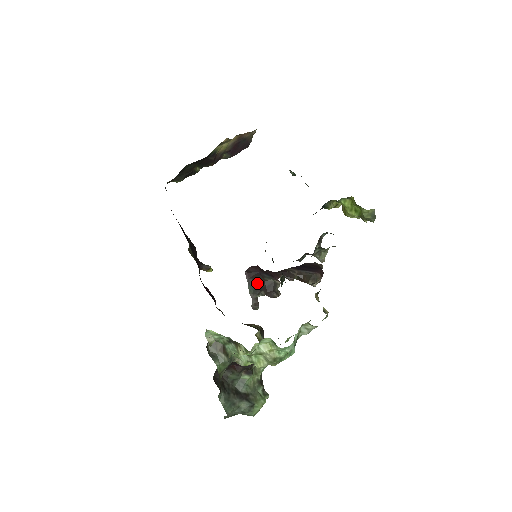
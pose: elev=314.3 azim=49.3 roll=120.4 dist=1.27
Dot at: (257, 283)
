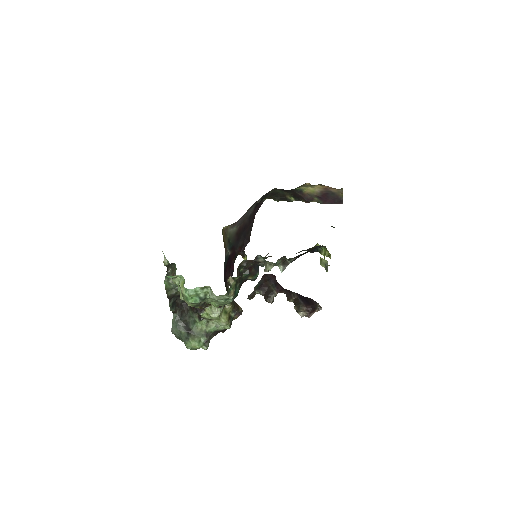
Dot at: (263, 284)
